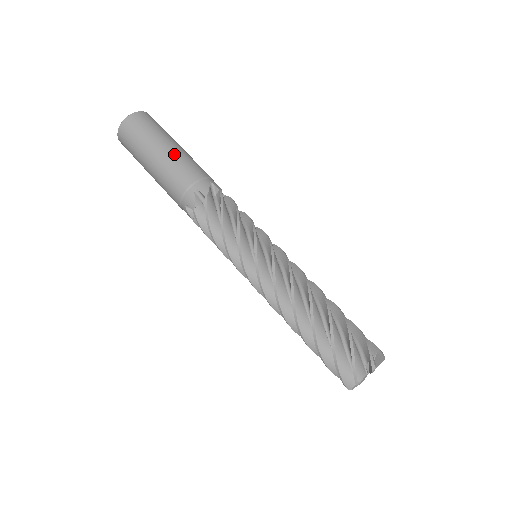
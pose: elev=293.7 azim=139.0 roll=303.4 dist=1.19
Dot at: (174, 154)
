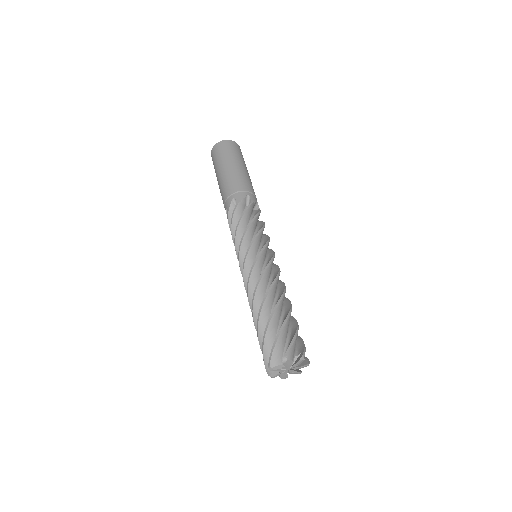
Dot at: (247, 174)
